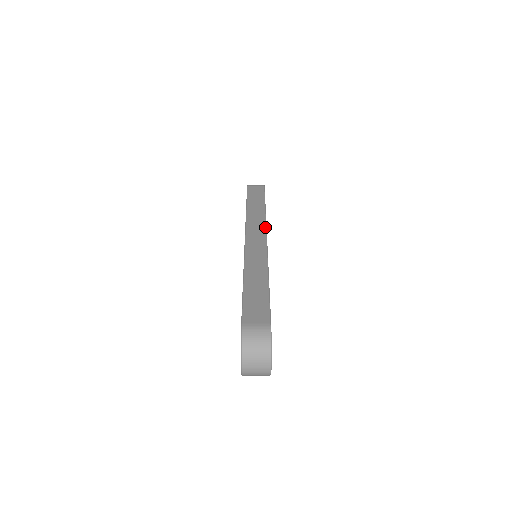
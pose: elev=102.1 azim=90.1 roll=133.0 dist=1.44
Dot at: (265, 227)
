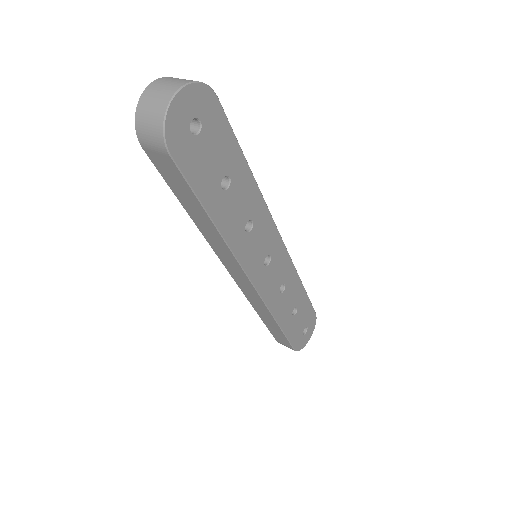
Dot at: (287, 251)
